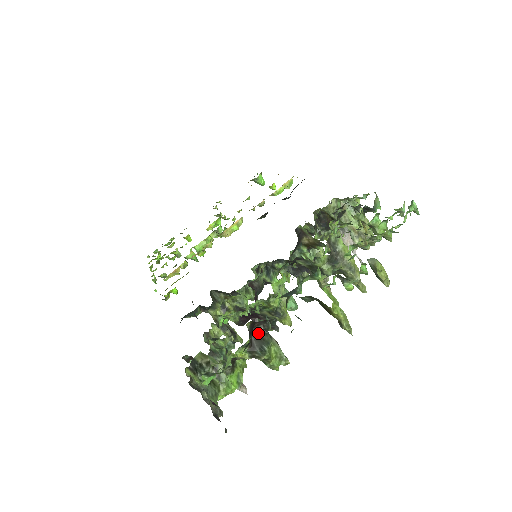
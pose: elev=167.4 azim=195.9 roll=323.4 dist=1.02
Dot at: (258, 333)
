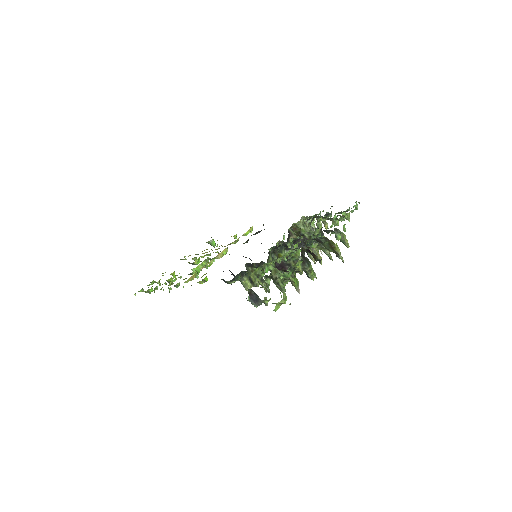
Dot at: (304, 257)
